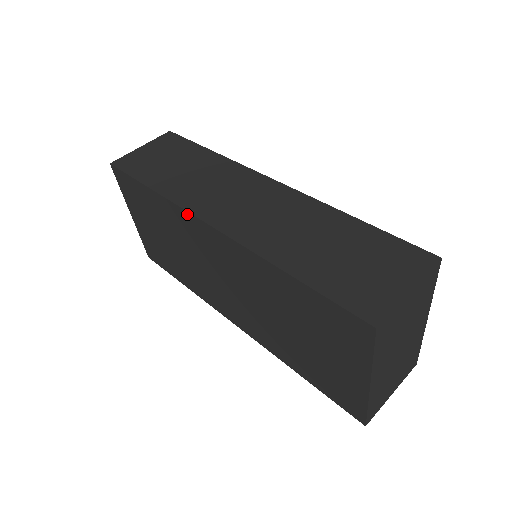
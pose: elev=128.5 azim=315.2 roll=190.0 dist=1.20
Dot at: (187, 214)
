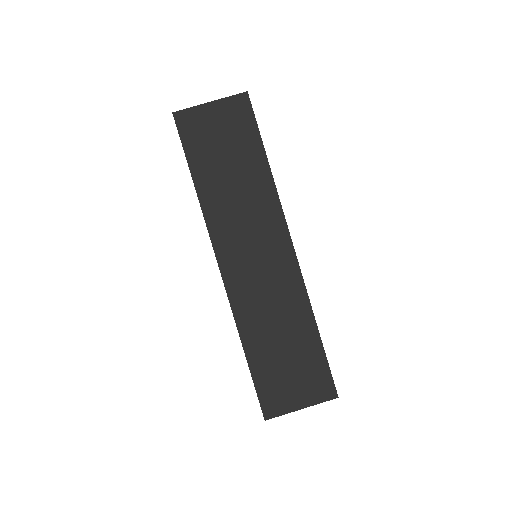
Dot at: (210, 237)
